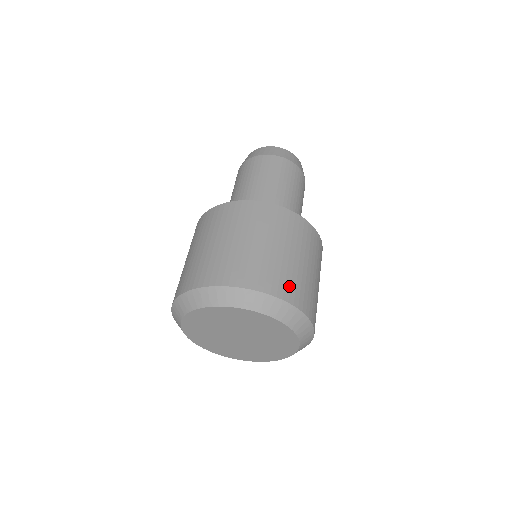
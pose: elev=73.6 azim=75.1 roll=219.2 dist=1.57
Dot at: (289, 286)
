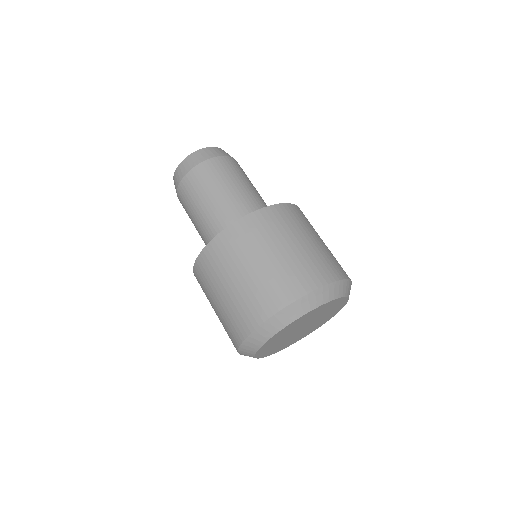
Dot at: (291, 283)
